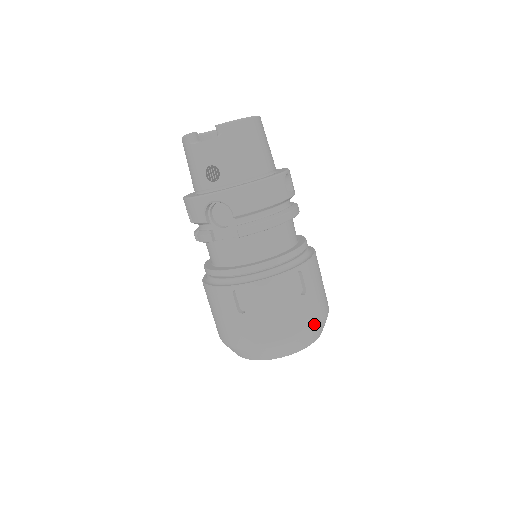
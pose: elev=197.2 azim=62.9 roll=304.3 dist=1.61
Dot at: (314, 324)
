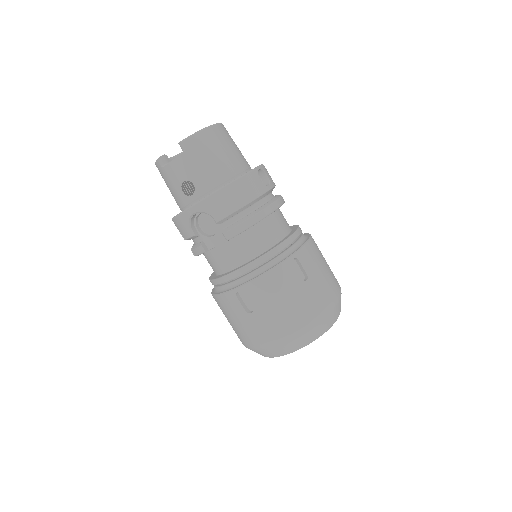
Dot at: (325, 307)
